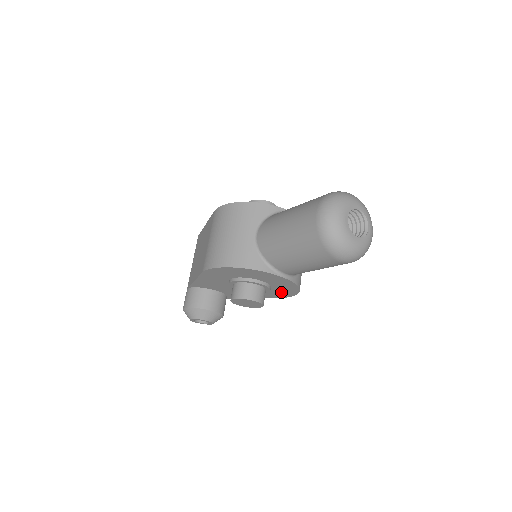
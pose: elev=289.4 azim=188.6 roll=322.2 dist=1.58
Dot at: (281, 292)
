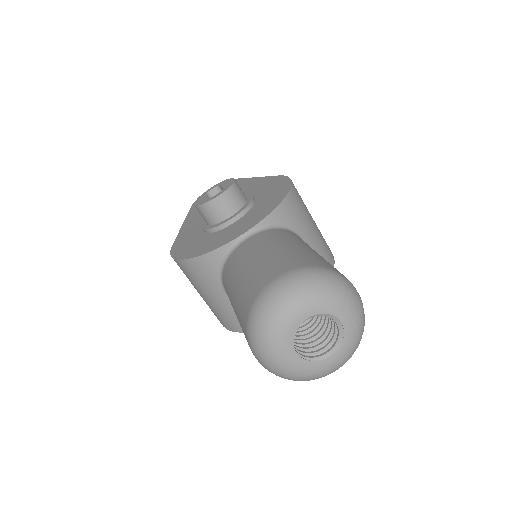
Dot at: occluded
